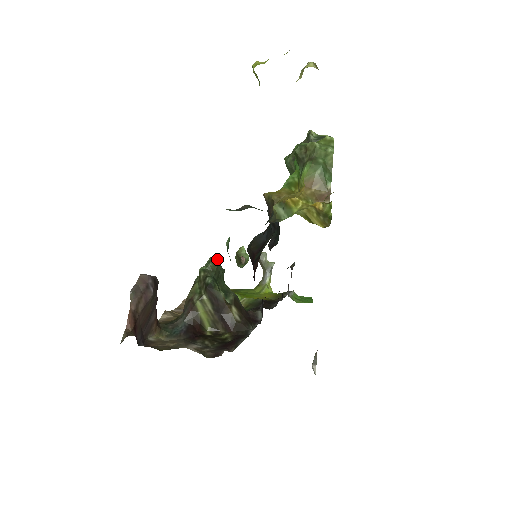
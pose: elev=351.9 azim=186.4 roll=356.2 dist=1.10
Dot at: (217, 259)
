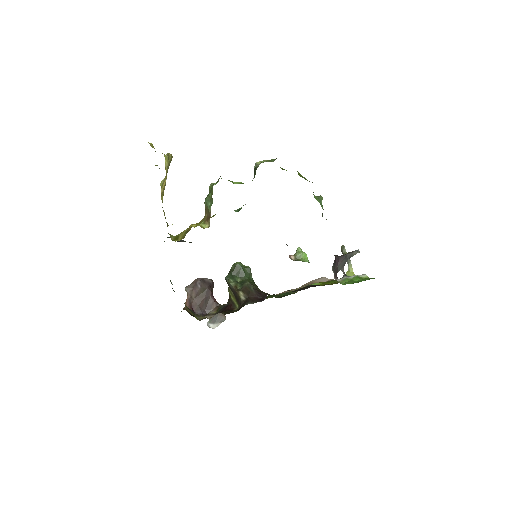
Dot at: (237, 263)
